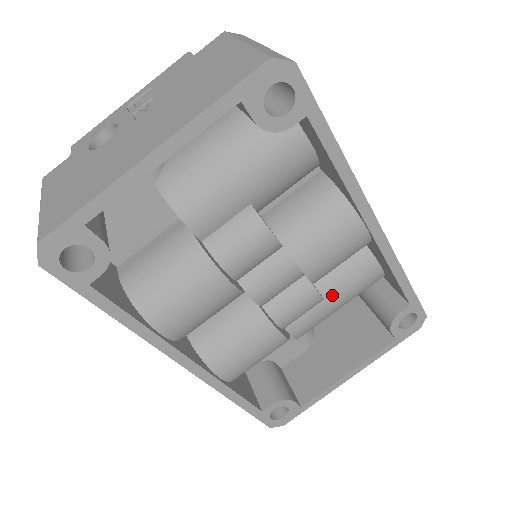
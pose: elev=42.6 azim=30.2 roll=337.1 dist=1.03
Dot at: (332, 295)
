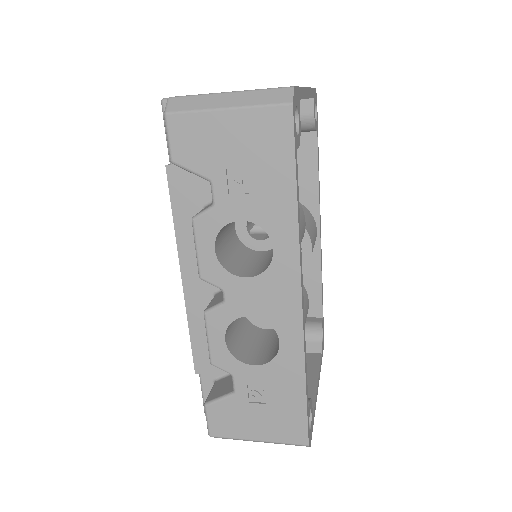
Dot at: occluded
